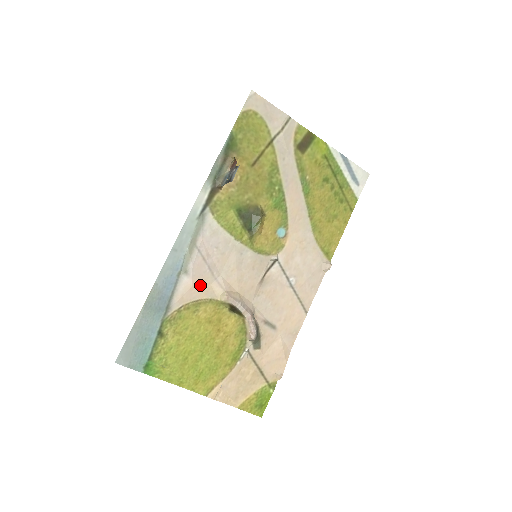
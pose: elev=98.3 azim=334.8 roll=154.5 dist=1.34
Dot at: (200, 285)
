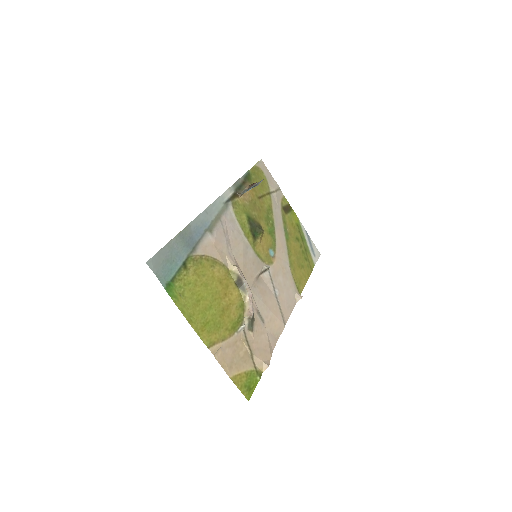
Dot at: (219, 249)
